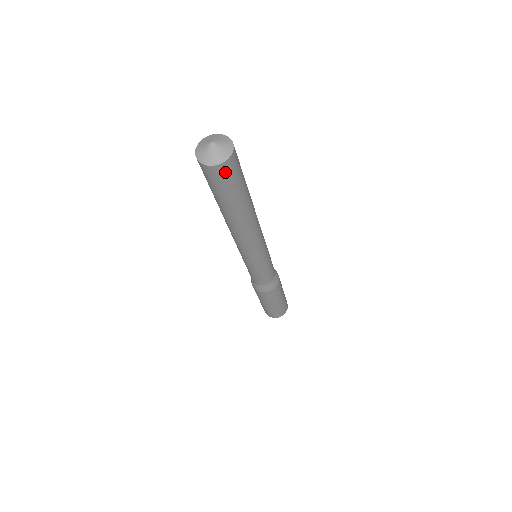
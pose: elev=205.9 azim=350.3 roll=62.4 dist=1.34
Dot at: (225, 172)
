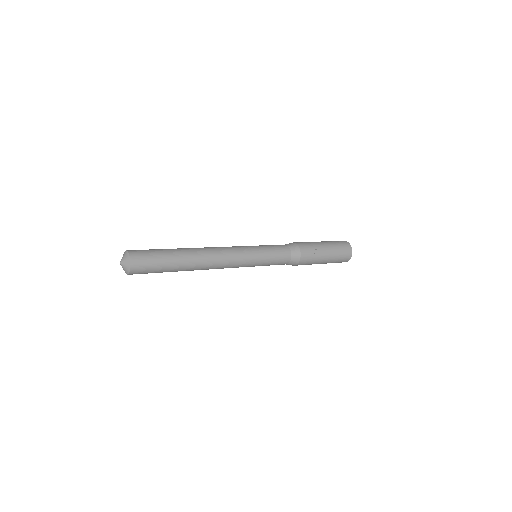
Dot at: (139, 267)
